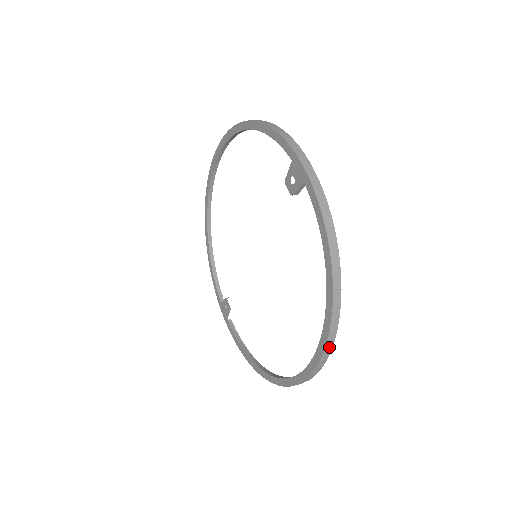
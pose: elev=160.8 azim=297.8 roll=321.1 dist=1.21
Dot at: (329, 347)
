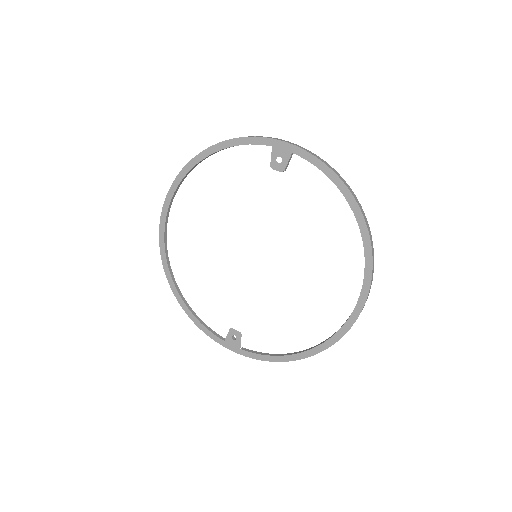
Dot at: (373, 257)
